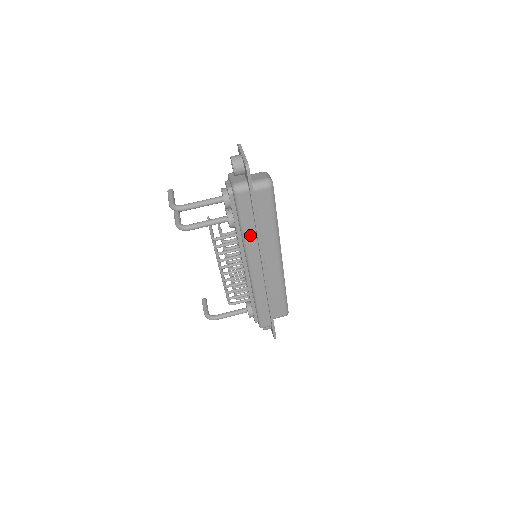
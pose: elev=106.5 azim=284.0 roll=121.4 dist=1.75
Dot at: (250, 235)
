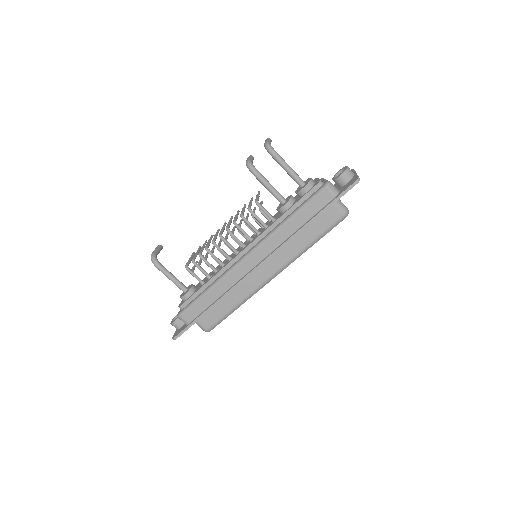
Dot at: (288, 229)
